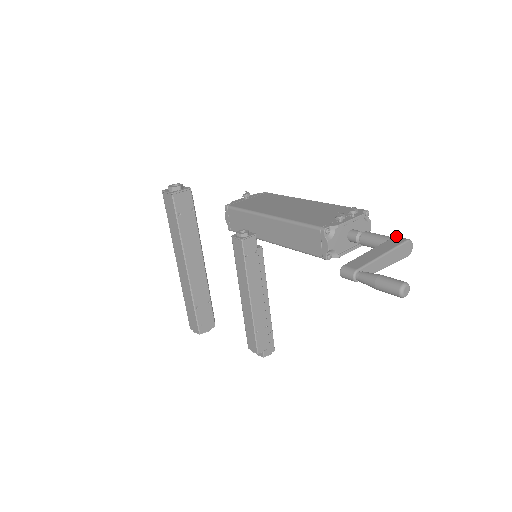
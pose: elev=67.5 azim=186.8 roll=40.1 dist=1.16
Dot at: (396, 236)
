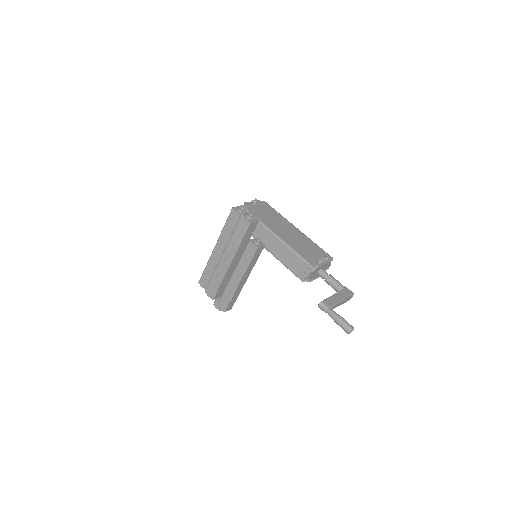
Dot at: occluded
